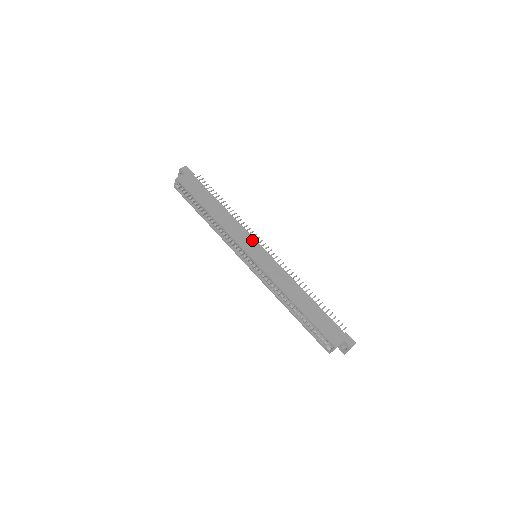
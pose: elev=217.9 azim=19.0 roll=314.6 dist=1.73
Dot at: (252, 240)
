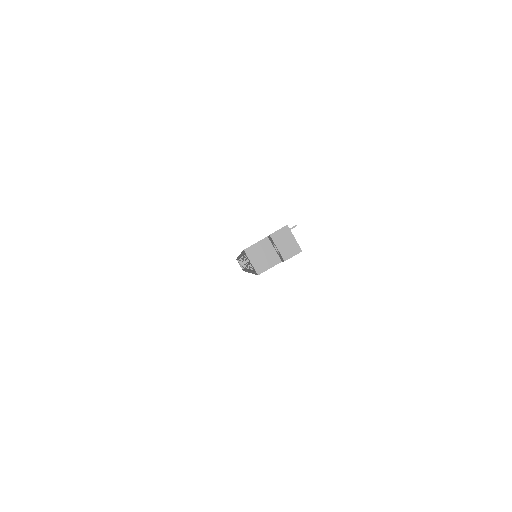
Dot at: occluded
